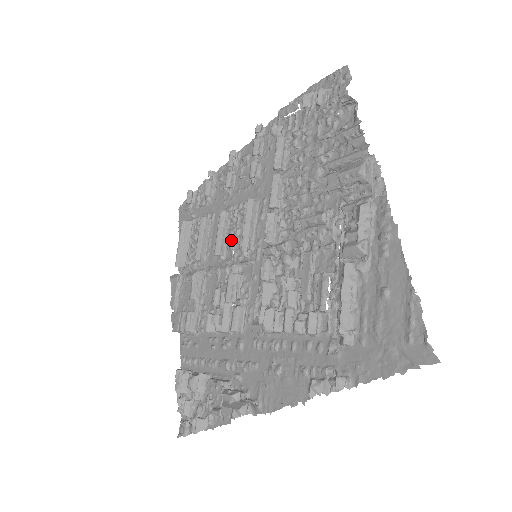
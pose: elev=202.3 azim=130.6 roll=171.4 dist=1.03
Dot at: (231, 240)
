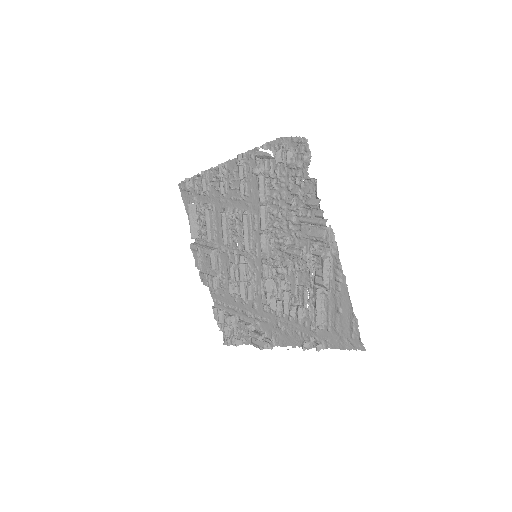
Dot at: (233, 234)
